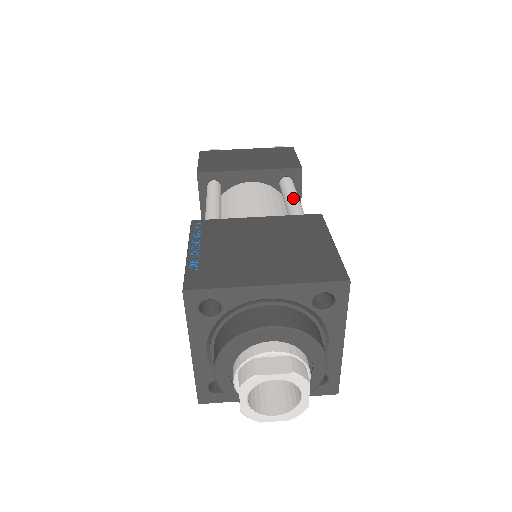
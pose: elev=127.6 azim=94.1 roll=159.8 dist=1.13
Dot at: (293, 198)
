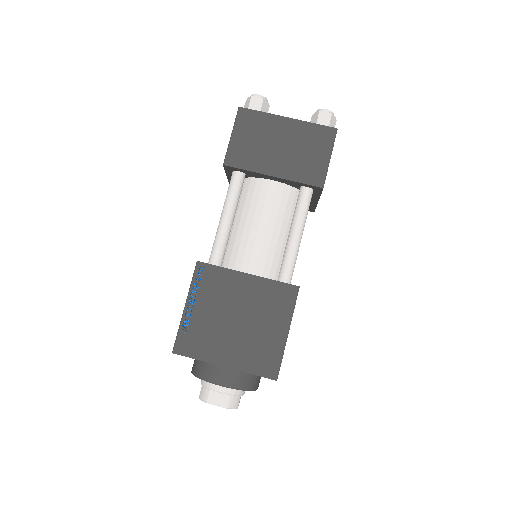
Dot at: (295, 235)
